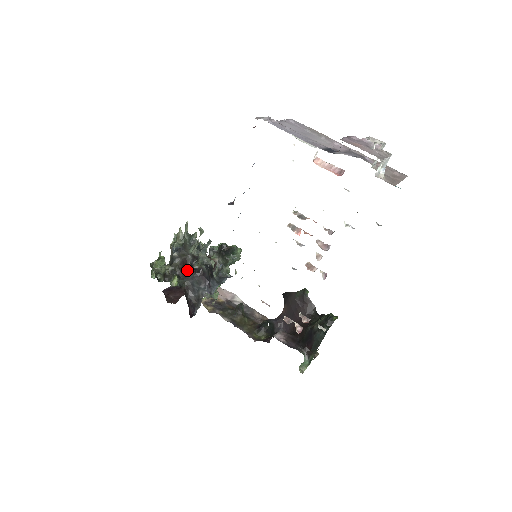
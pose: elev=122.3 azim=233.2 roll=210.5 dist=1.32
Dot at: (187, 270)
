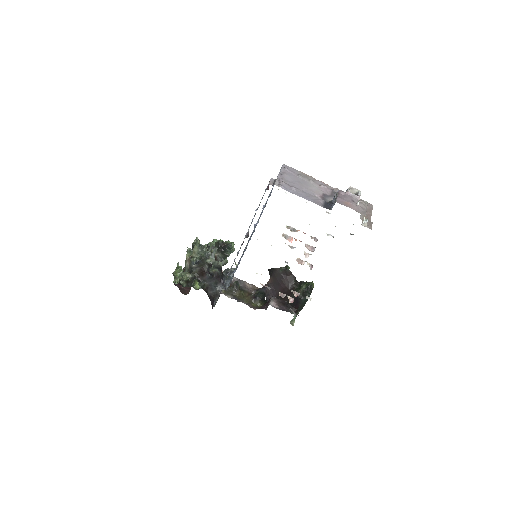
Dot at: (205, 276)
